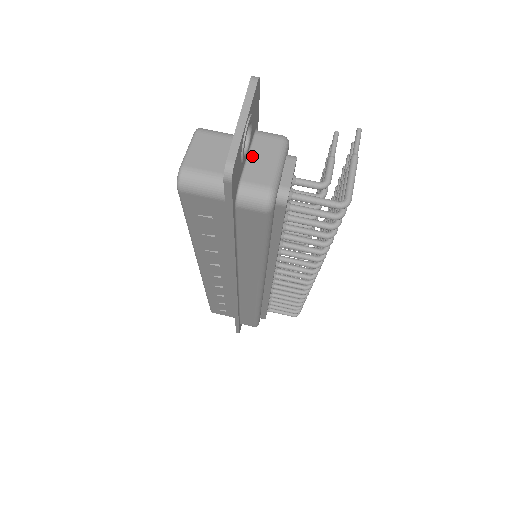
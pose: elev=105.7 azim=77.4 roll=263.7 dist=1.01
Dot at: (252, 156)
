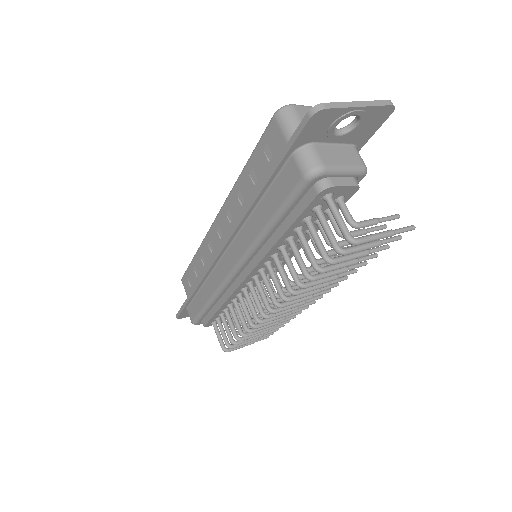
Dot at: (336, 147)
